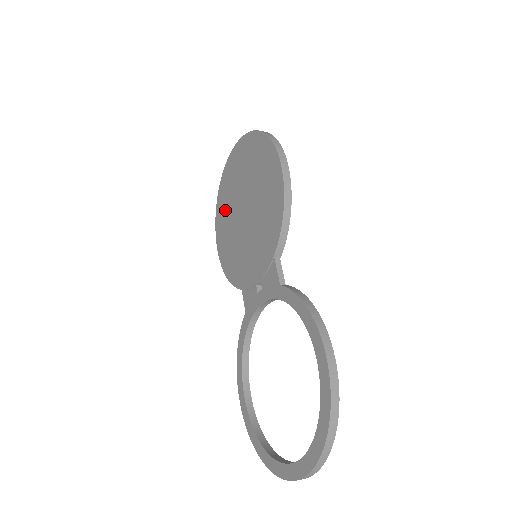
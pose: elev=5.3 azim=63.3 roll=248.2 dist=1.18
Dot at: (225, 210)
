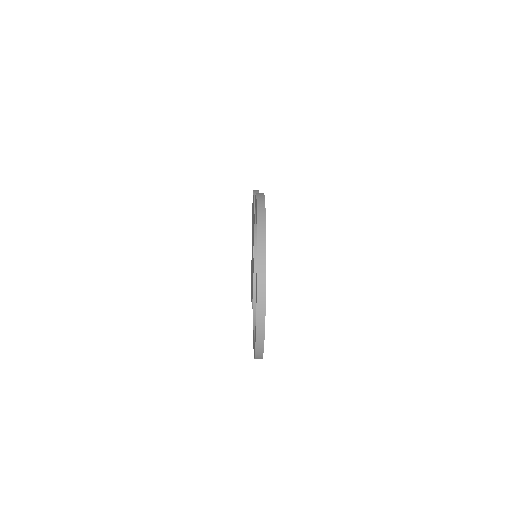
Dot at: occluded
